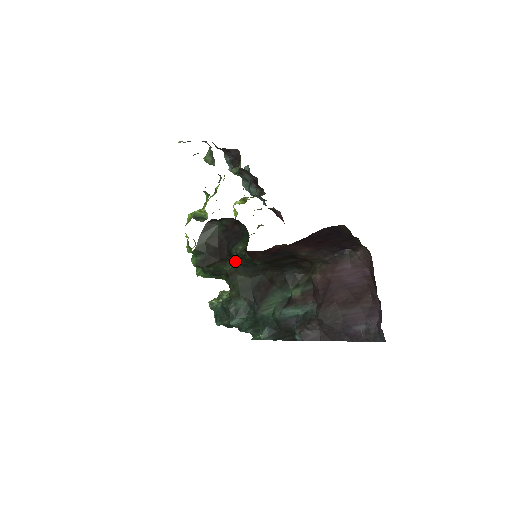
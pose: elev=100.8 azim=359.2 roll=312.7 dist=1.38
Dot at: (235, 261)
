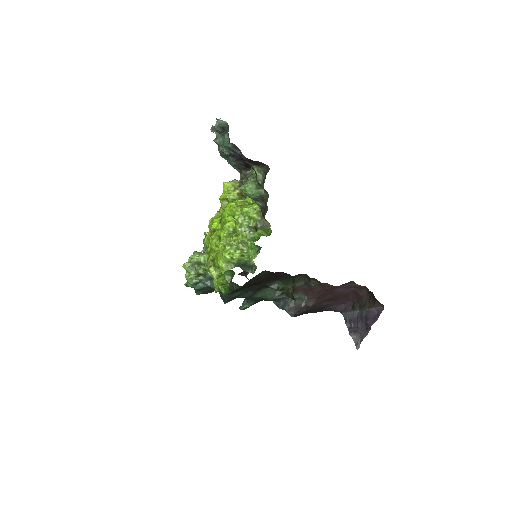
Dot at: occluded
